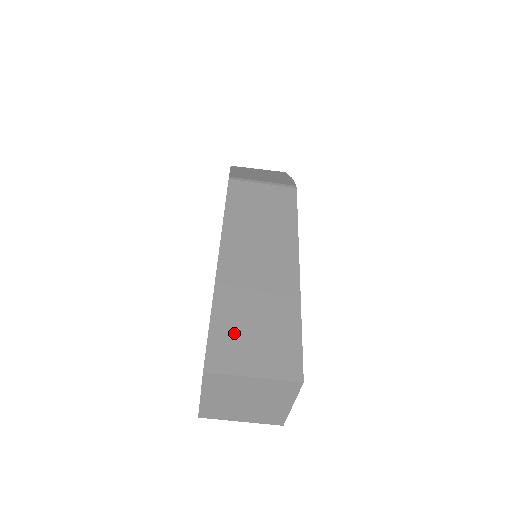
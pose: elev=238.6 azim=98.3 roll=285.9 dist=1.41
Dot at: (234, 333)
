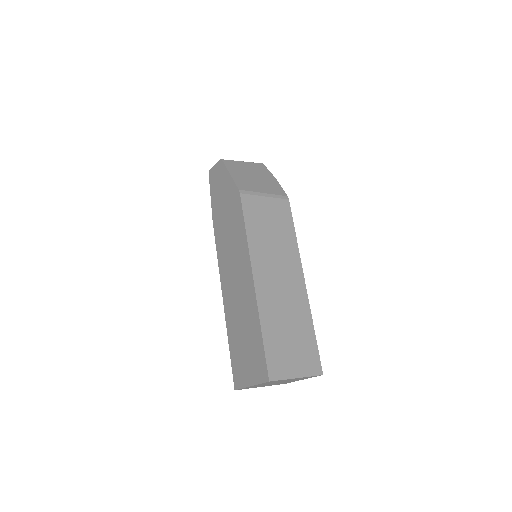
Dot at: (279, 347)
